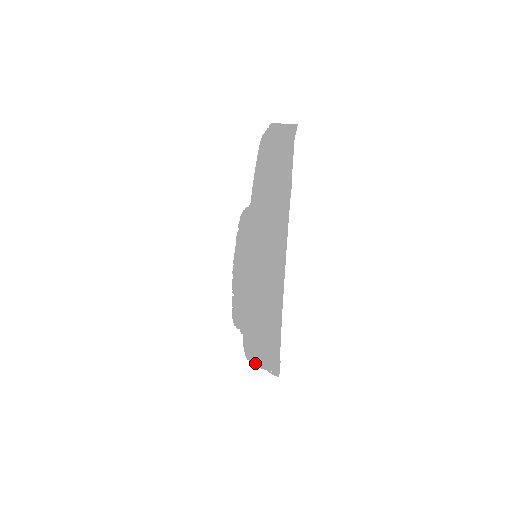
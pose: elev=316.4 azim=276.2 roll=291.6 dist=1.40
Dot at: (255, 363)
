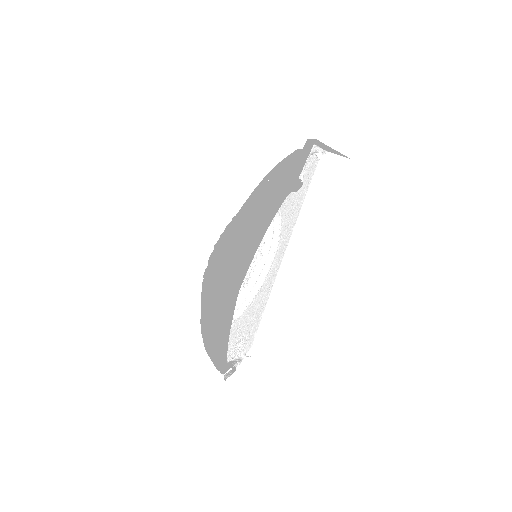
Dot at: (212, 359)
